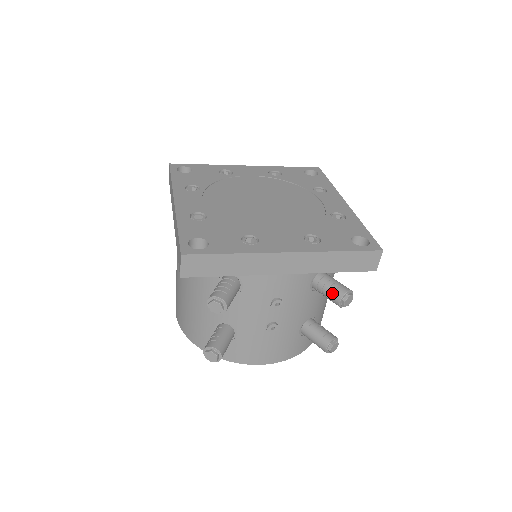
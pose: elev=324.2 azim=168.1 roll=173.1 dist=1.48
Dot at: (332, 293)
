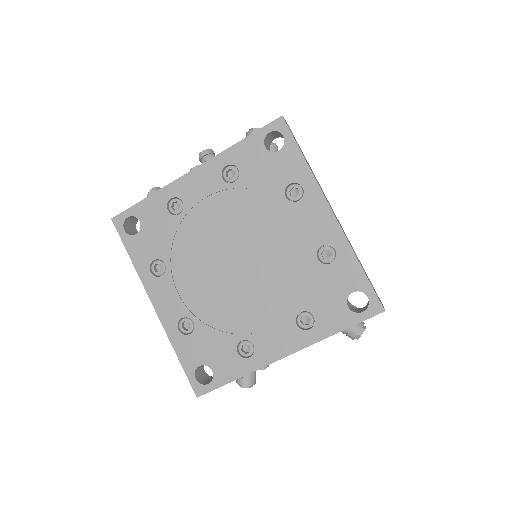
Dot at: (343, 333)
